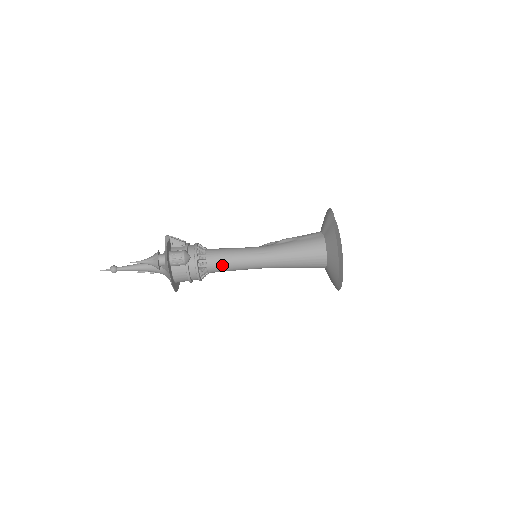
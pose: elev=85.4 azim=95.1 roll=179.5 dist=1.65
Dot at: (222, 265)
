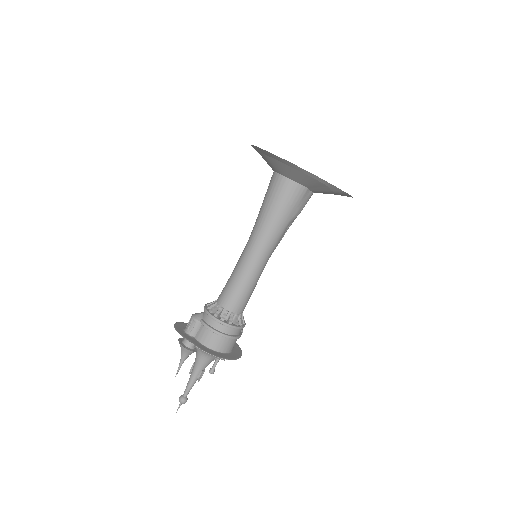
Dot at: (230, 291)
